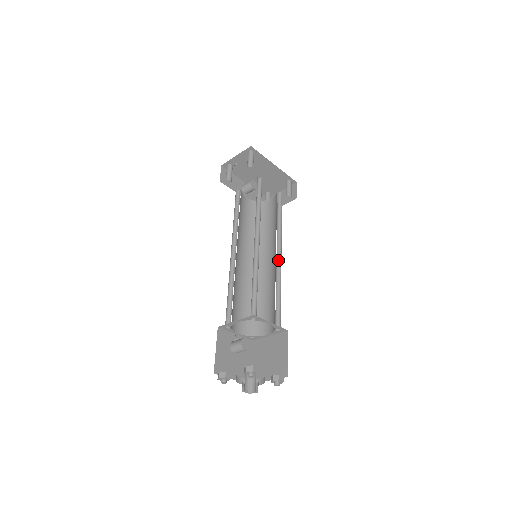
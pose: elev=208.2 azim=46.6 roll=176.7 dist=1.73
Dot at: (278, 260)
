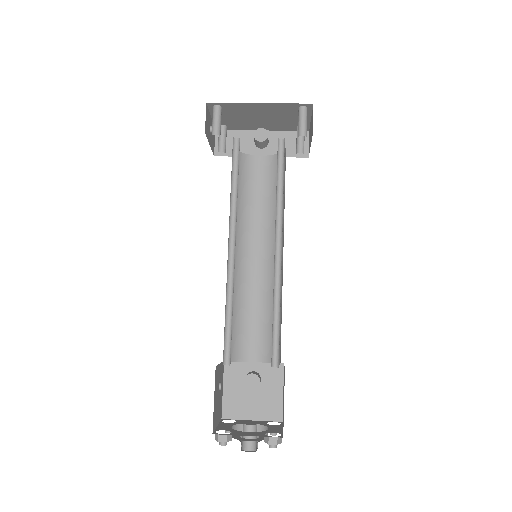
Dot at: (280, 257)
